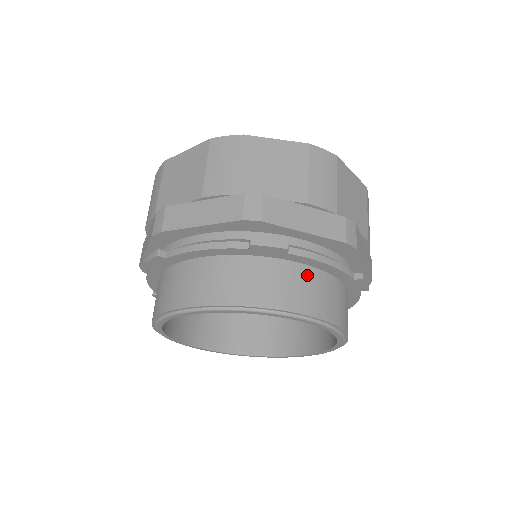
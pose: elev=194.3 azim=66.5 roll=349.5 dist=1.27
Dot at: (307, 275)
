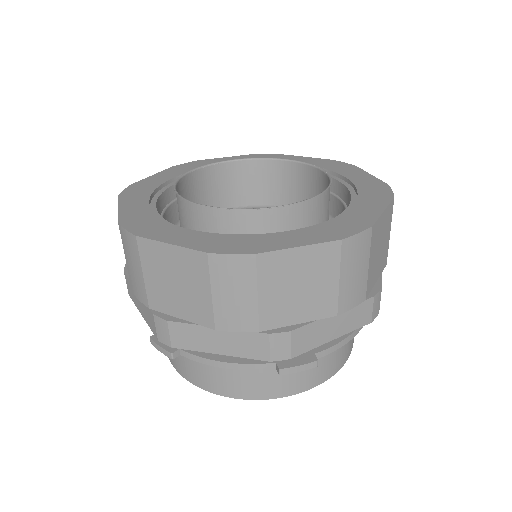
Dot at: occluded
